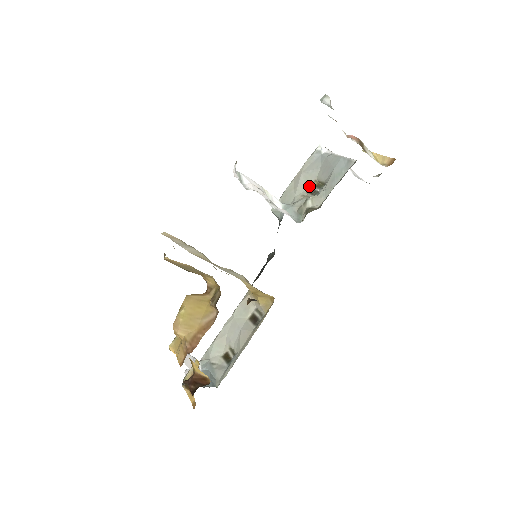
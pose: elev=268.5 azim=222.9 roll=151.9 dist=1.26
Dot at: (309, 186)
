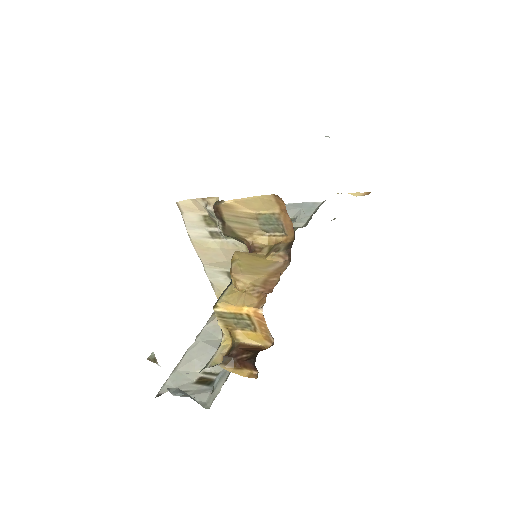
Dot at: occluded
